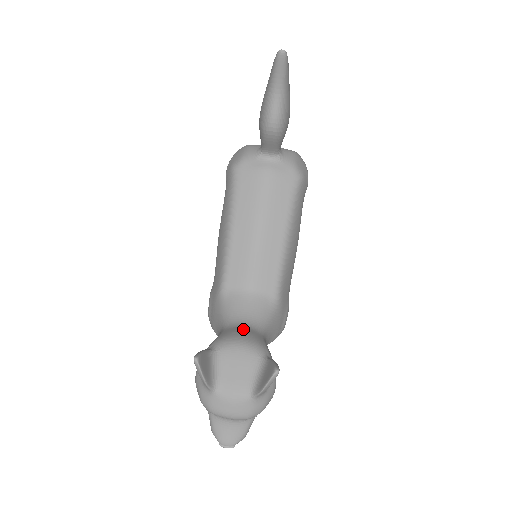
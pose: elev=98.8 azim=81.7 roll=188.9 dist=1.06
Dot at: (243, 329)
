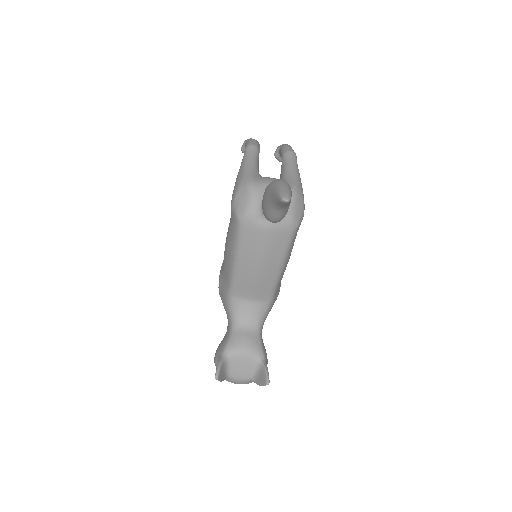
Dot at: (246, 334)
